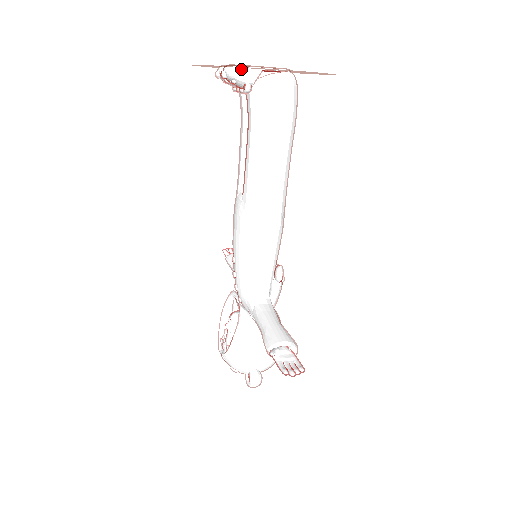
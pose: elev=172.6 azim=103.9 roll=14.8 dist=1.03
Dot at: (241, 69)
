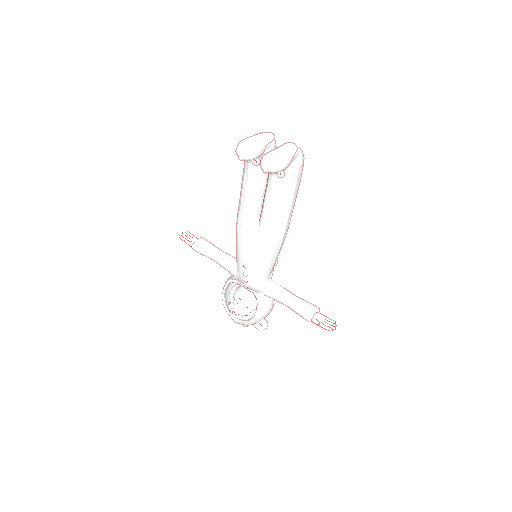
Dot at: (282, 166)
